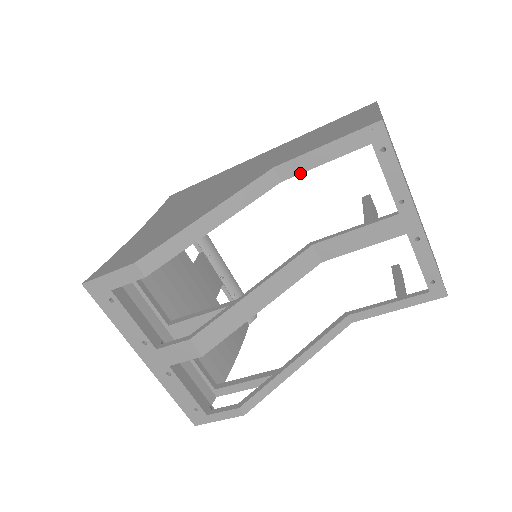
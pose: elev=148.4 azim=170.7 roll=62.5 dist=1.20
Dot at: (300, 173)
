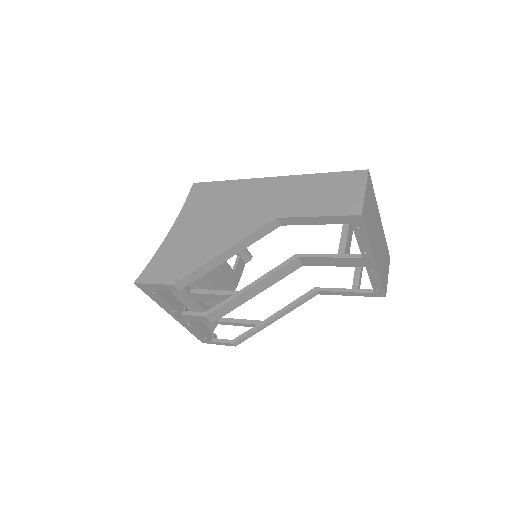
Dot at: occluded
